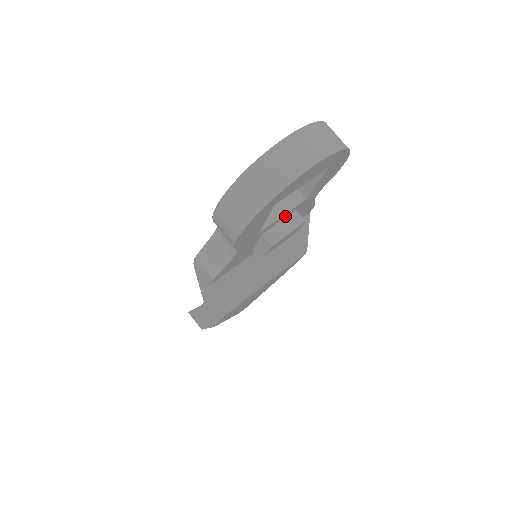
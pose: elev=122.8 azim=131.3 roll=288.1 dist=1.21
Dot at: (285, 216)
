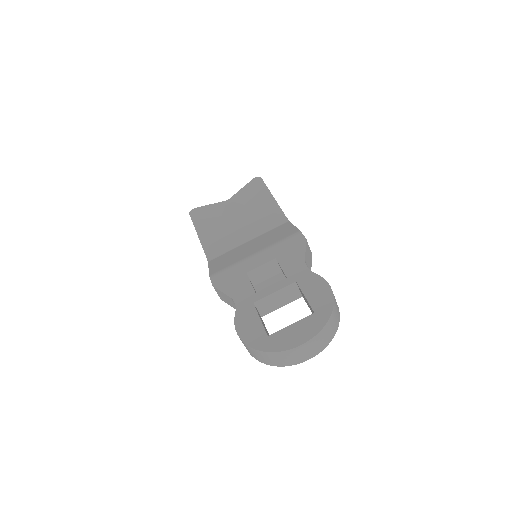
Dot at: occluded
